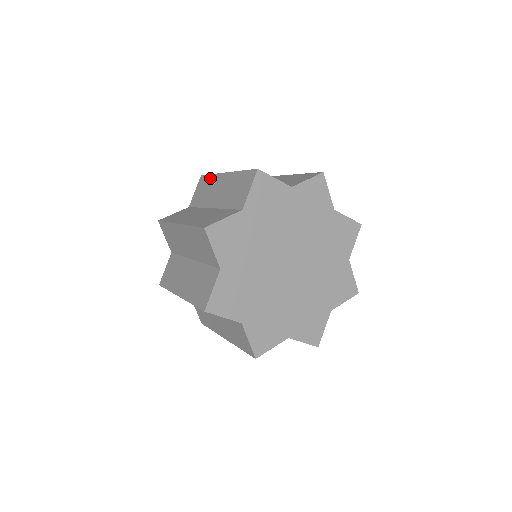
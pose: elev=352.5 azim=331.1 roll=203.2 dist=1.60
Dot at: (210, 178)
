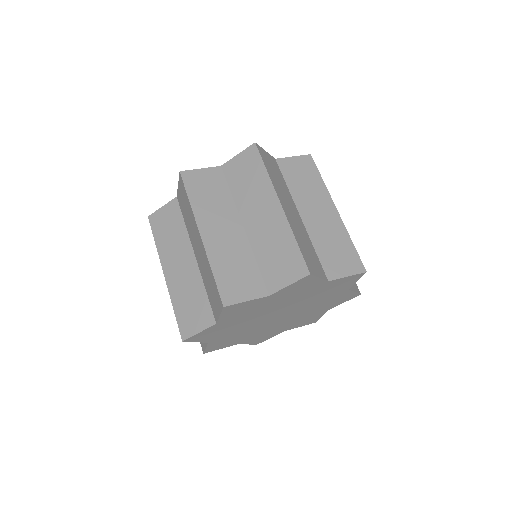
Dot at: (262, 173)
